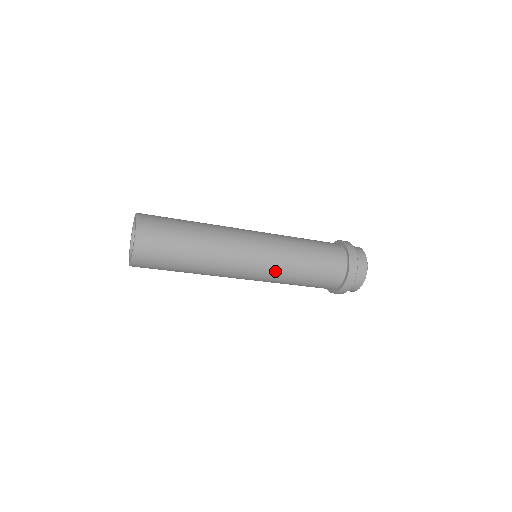
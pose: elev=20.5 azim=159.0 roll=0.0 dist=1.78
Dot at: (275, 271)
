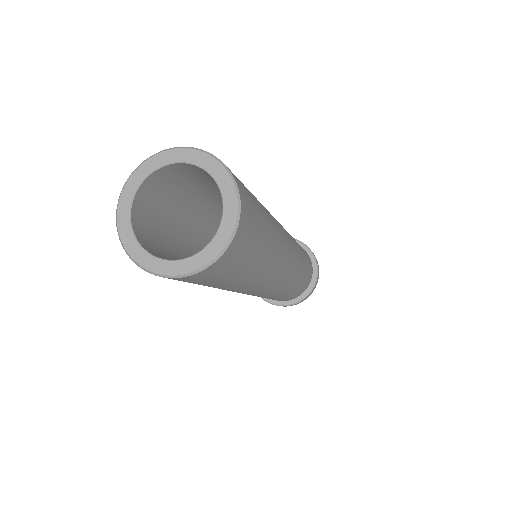
Dot at: (289, 283)
